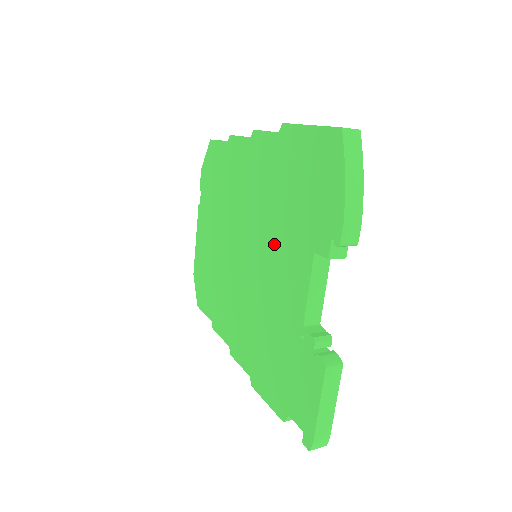
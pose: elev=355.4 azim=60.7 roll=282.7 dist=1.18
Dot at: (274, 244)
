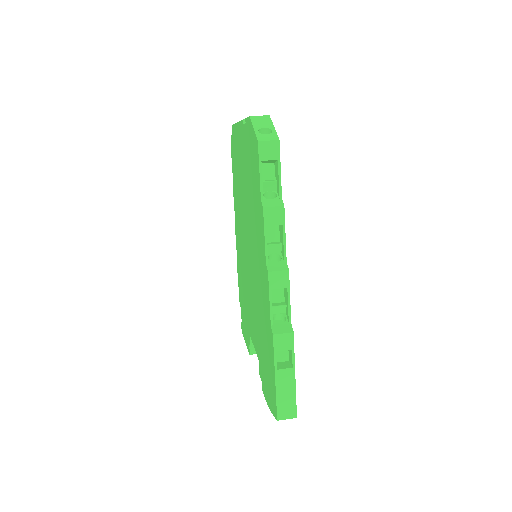
Dot at: (254, 304)
